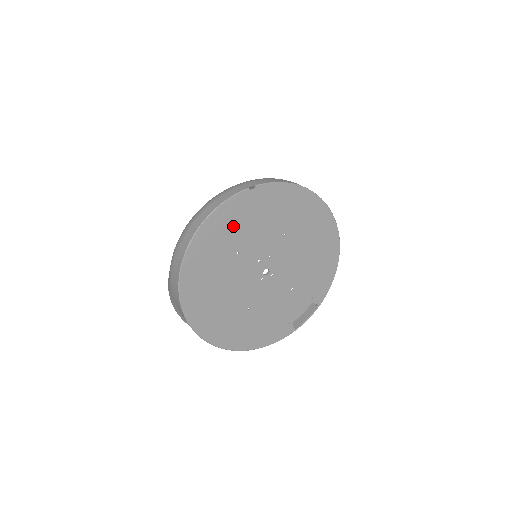
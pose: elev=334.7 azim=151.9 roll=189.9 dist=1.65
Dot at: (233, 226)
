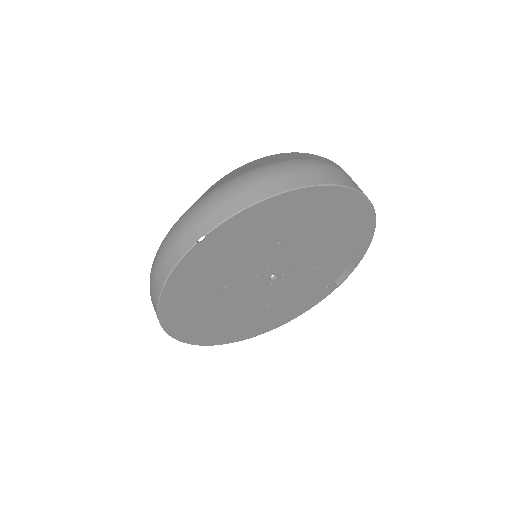
Dot at: (201, 277)
